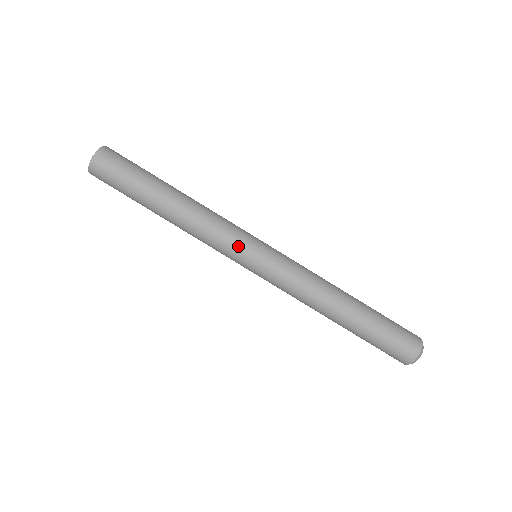
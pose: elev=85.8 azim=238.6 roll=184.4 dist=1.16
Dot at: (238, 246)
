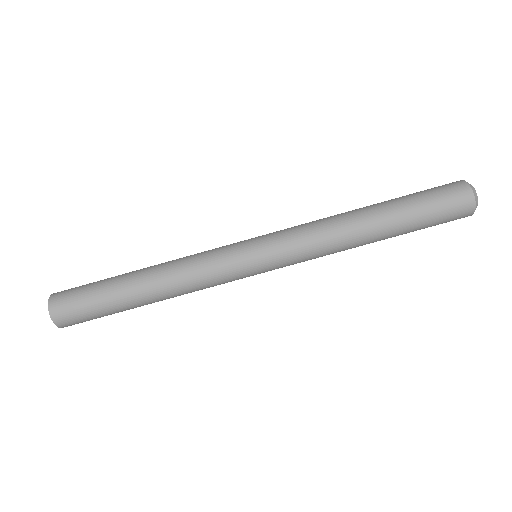
Dot at: (229, 251)
